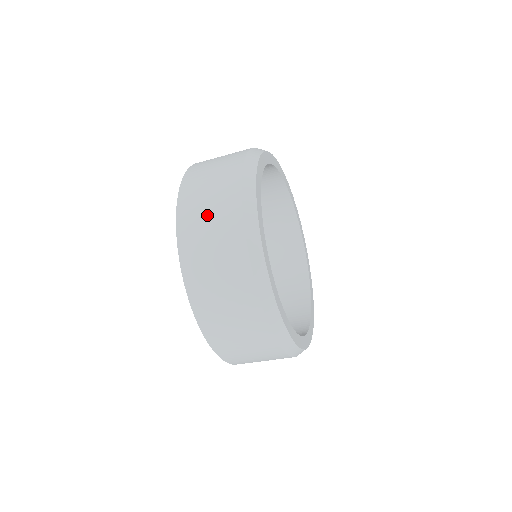
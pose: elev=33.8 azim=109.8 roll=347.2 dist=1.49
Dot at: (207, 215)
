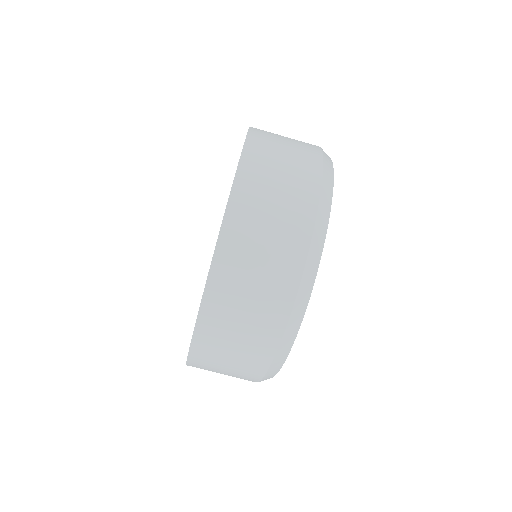
Dot at: (282, 160)
